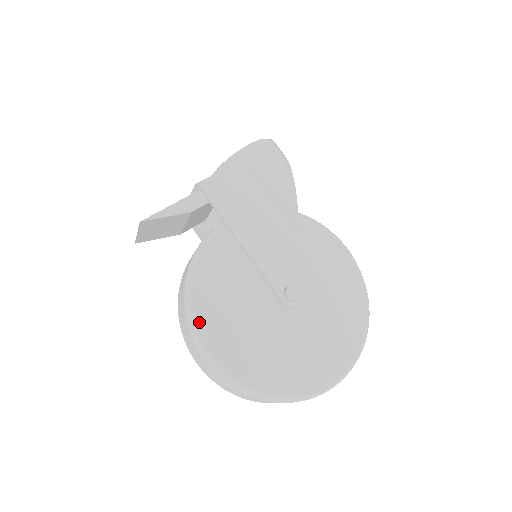
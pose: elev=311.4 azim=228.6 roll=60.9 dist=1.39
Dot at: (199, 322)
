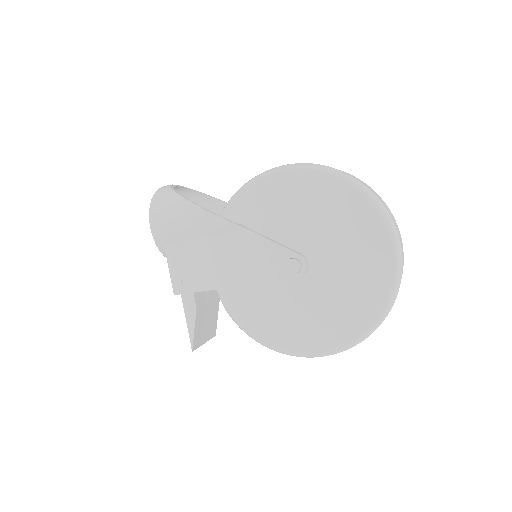
Dot at: (286, 349)
